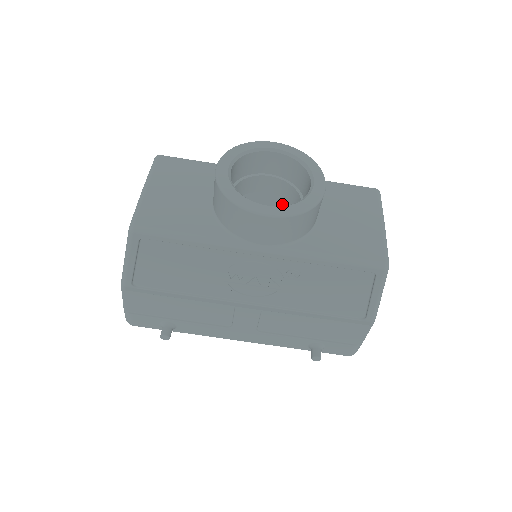
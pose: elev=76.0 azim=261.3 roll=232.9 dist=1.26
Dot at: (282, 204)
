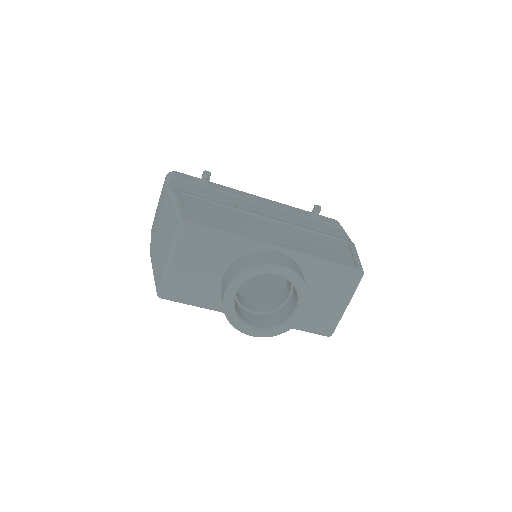
Dot at: occluded
